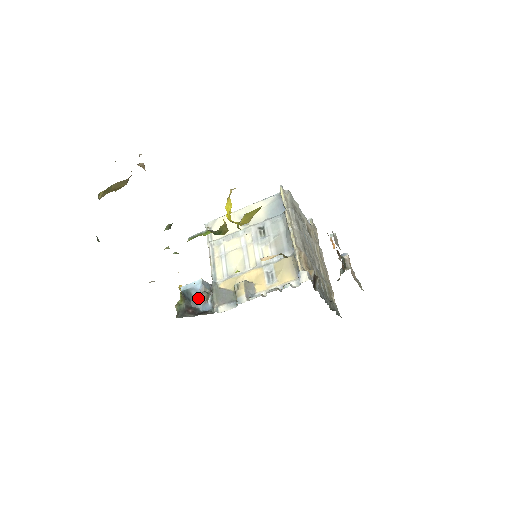
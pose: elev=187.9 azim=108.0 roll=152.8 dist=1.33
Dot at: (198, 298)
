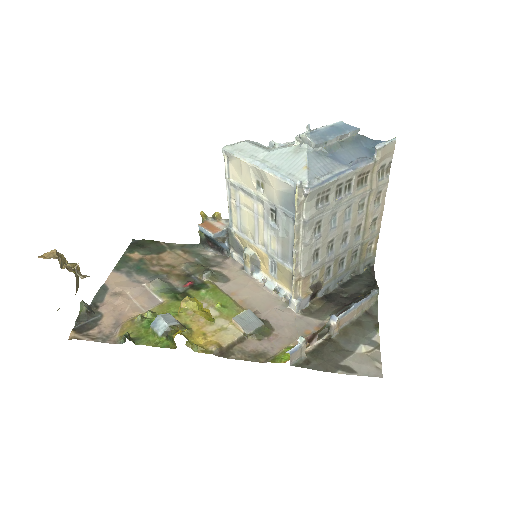
Dot at: (214, 240)
